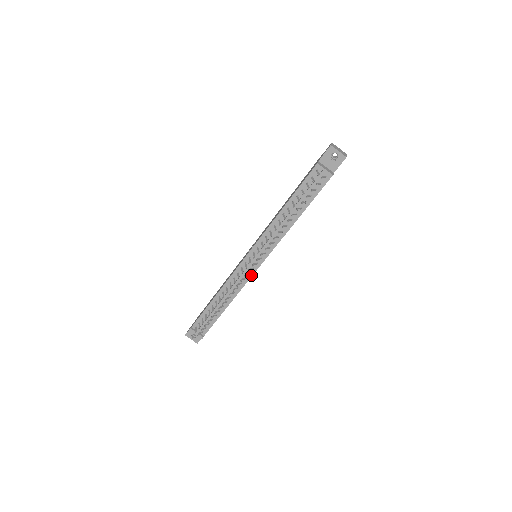
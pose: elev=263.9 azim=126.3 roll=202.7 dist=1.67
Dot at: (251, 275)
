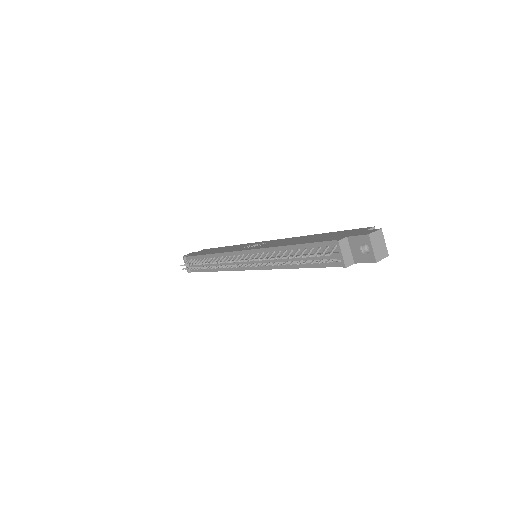
Dot at: (239, 269)
